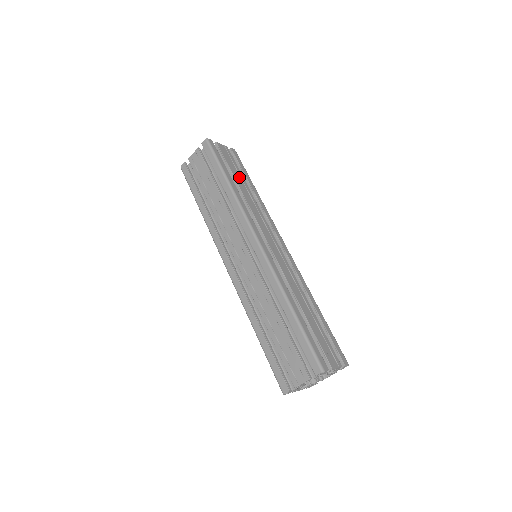
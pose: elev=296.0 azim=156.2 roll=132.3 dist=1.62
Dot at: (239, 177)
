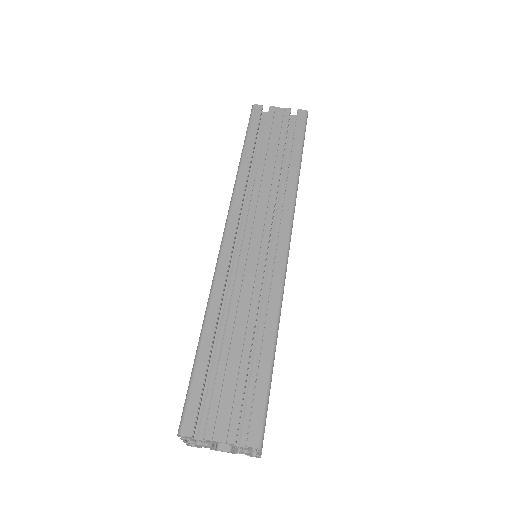
Dot at: (274, 149)
